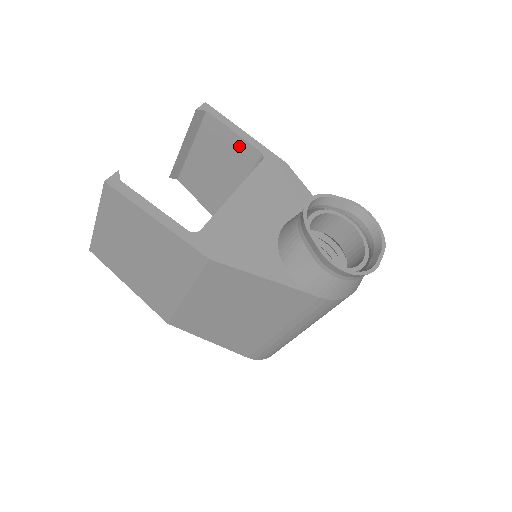
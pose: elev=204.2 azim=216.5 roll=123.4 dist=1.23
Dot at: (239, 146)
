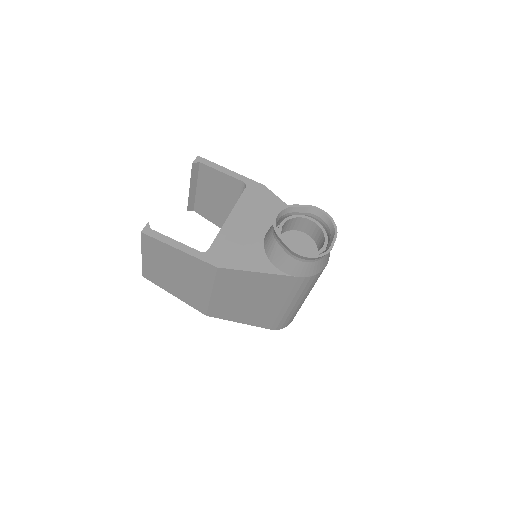
Dot at: (228, 181)
